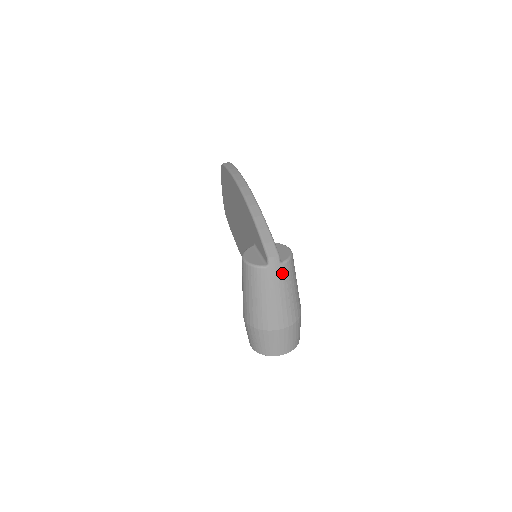
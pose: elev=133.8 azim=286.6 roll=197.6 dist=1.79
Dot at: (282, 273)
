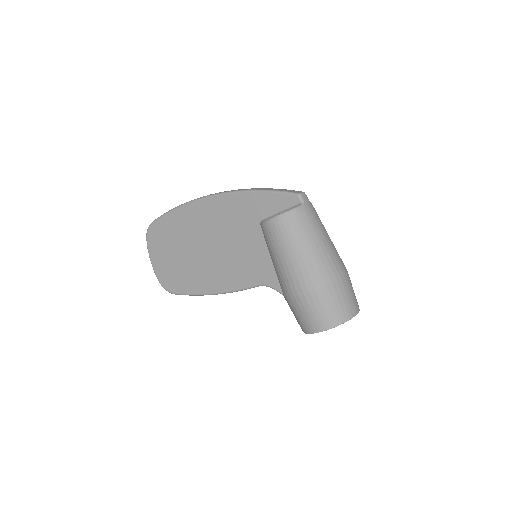
Dot at: (315, 211)
